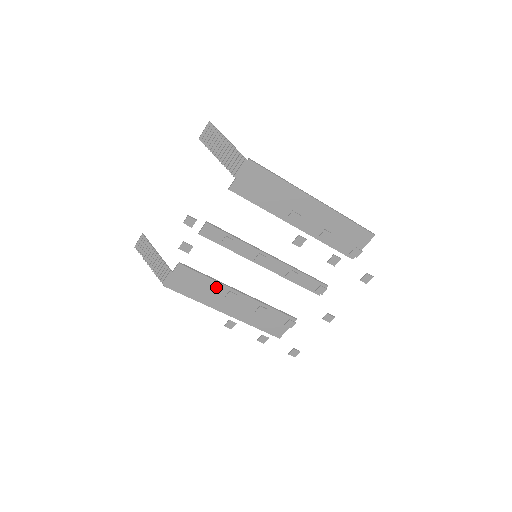
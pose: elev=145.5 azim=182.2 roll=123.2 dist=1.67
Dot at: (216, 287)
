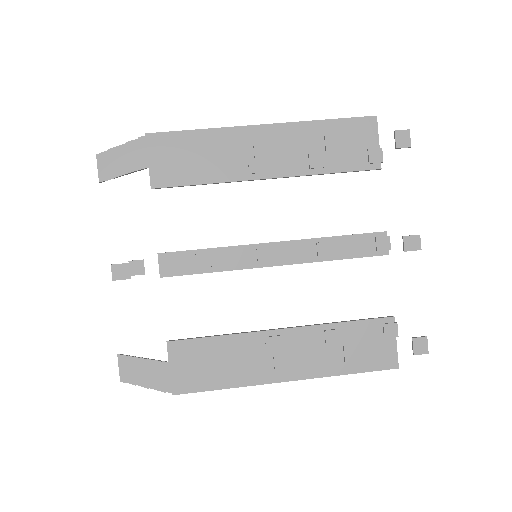
Dot at: (242, 344)
